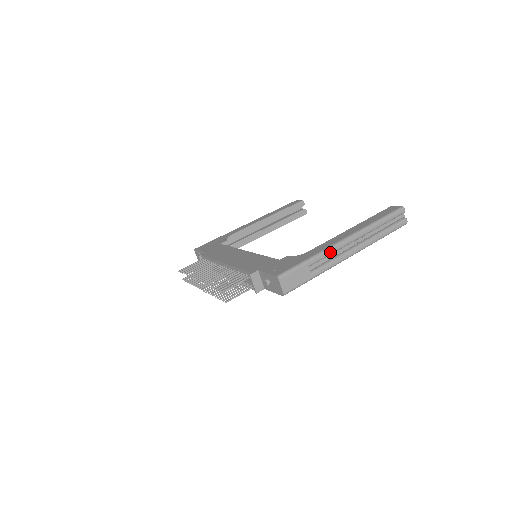
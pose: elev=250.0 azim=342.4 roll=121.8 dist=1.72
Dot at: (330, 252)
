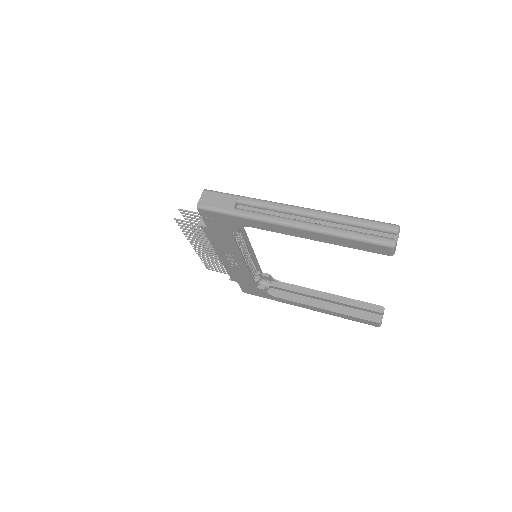
Dot at: (268, 204)
